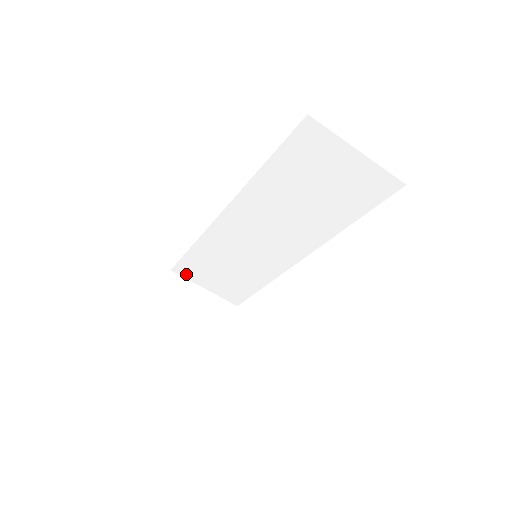
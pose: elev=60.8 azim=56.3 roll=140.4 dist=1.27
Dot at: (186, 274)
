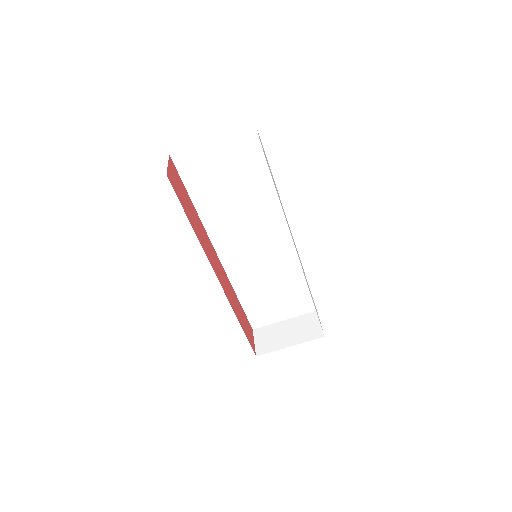
Dot at: (262, 322)
